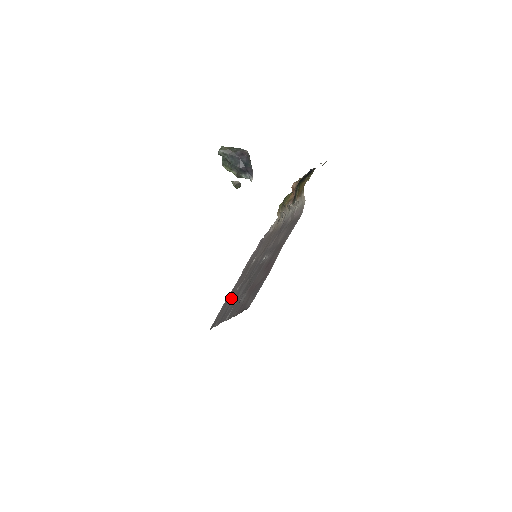
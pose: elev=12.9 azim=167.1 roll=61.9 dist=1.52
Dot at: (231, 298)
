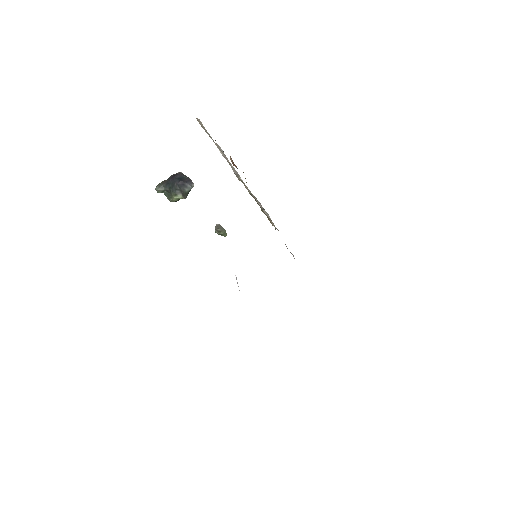
Dot at: occluded
